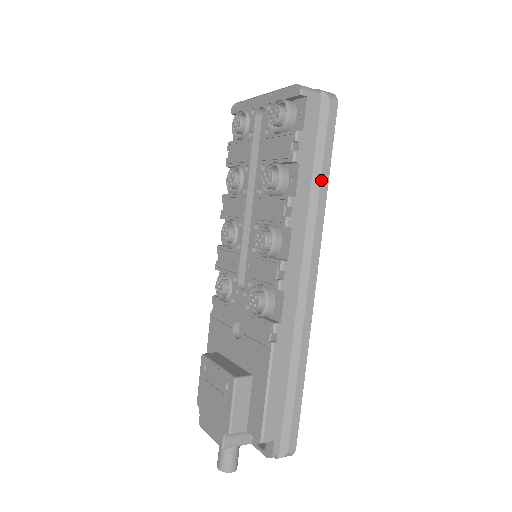
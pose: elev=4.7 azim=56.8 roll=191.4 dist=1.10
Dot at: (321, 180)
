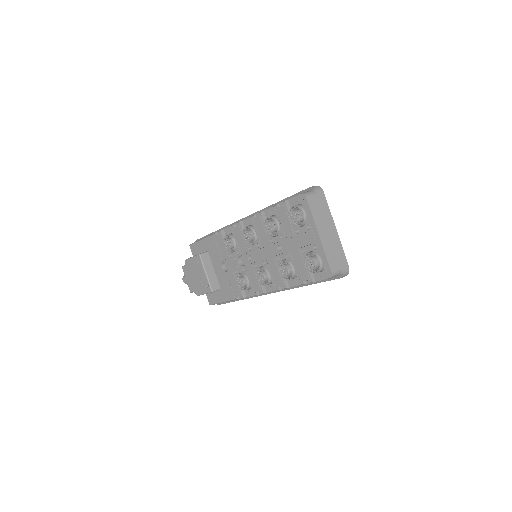
Dot at: occluded
